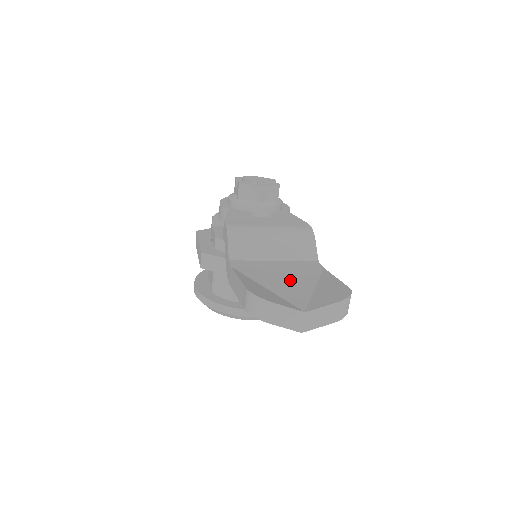
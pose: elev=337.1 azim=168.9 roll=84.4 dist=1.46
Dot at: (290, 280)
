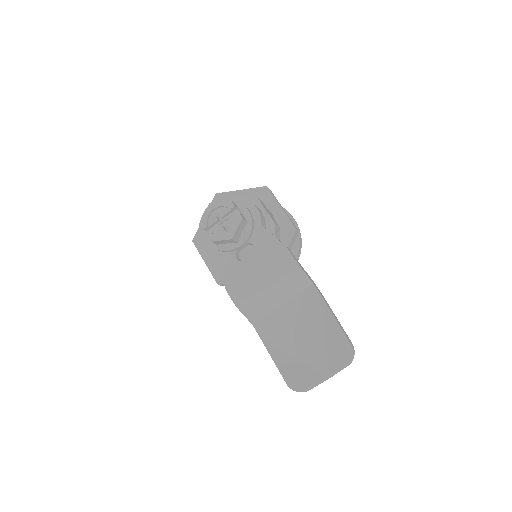
Dot at: (304, 334)
